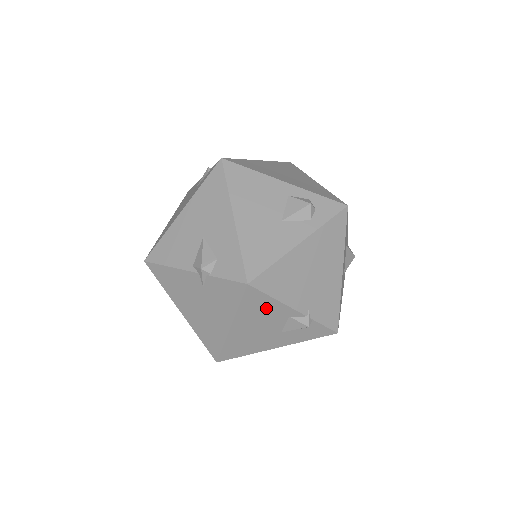
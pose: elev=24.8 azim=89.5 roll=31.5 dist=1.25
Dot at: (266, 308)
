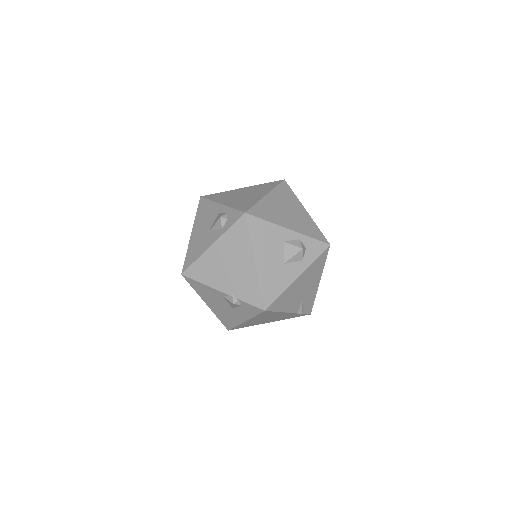
Dot at: (206, 290)
